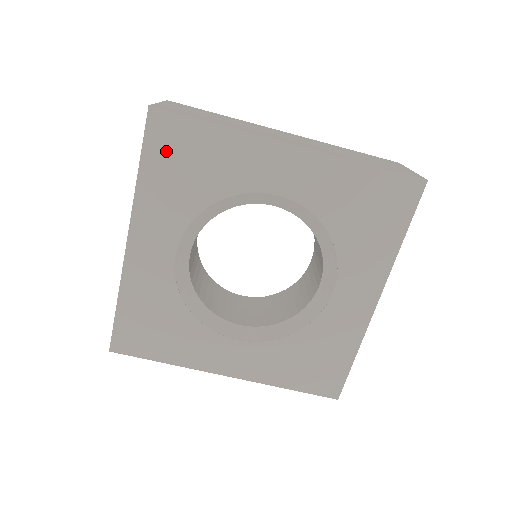
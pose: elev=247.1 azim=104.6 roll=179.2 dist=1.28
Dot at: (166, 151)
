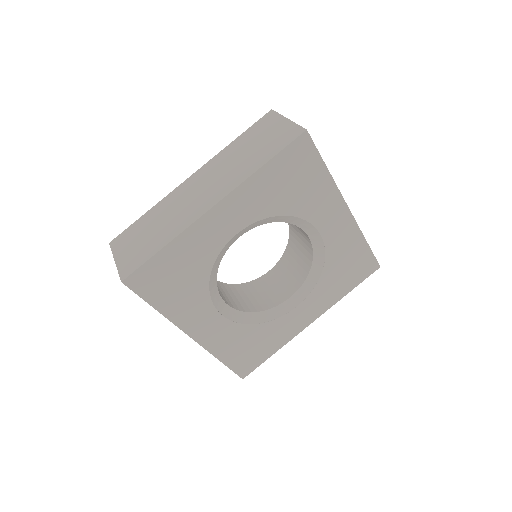
Dot at: (291, 164)
